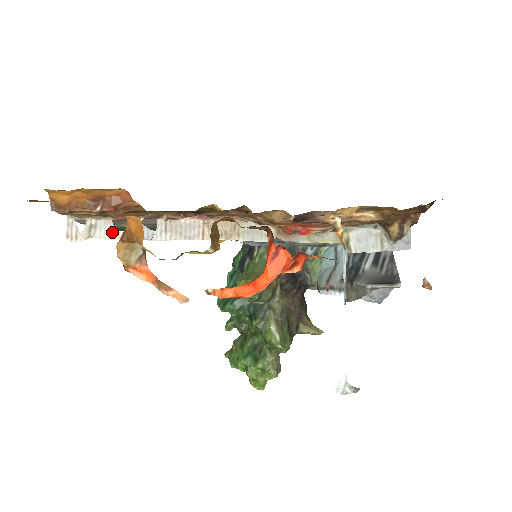
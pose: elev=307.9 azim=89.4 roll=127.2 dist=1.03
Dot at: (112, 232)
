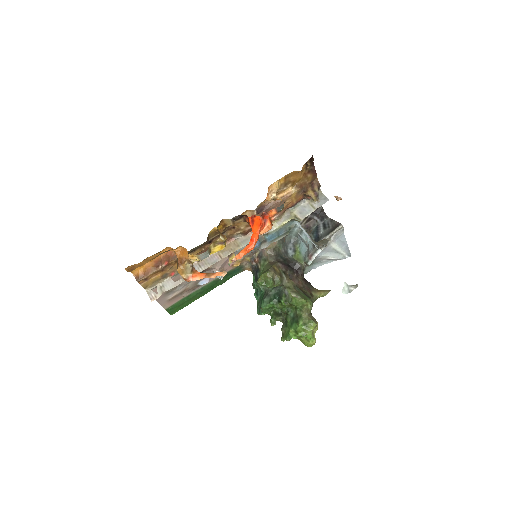
Dot at: (173, 283)
